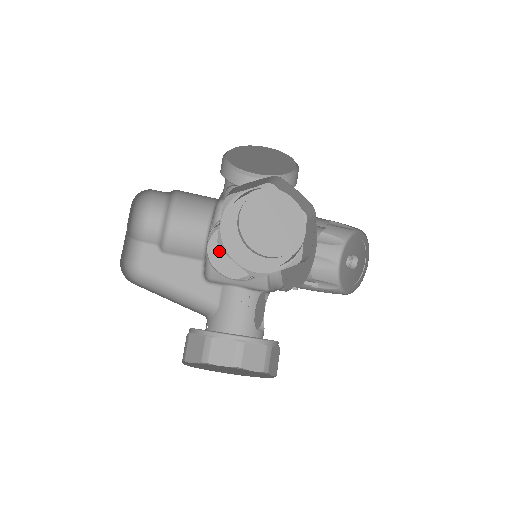
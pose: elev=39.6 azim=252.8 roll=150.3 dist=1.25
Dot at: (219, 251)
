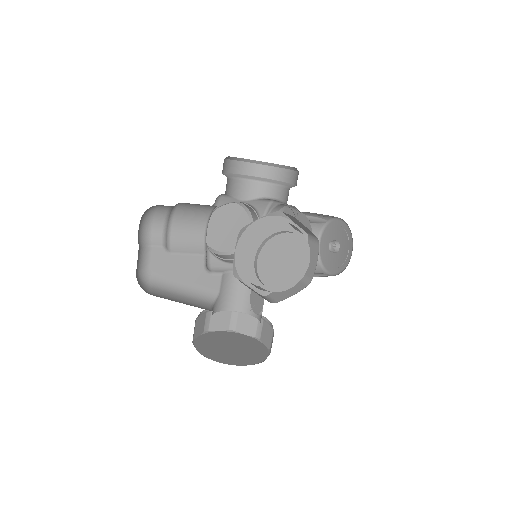
Dot at: (213, 228)
